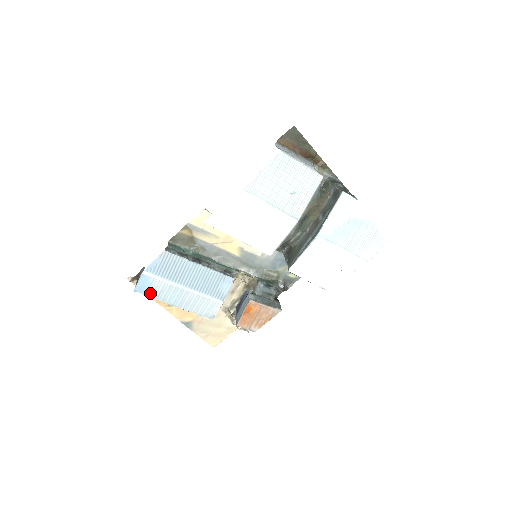
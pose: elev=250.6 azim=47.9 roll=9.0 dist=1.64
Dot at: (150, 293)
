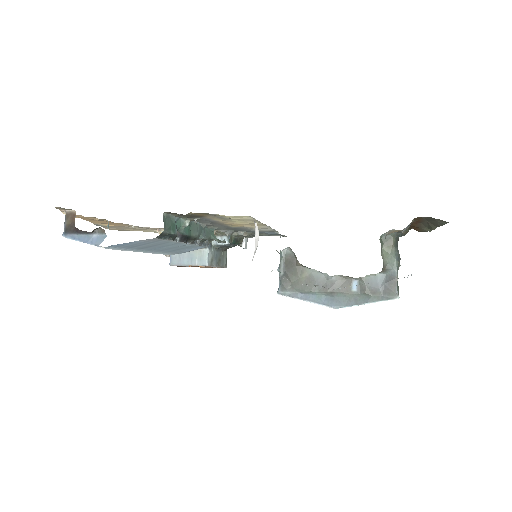
Dot at: occluded
